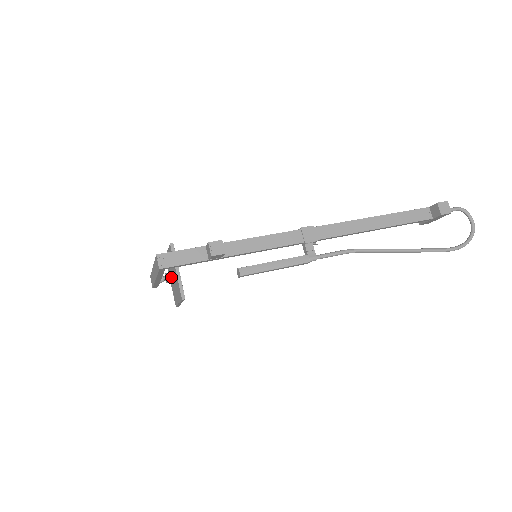
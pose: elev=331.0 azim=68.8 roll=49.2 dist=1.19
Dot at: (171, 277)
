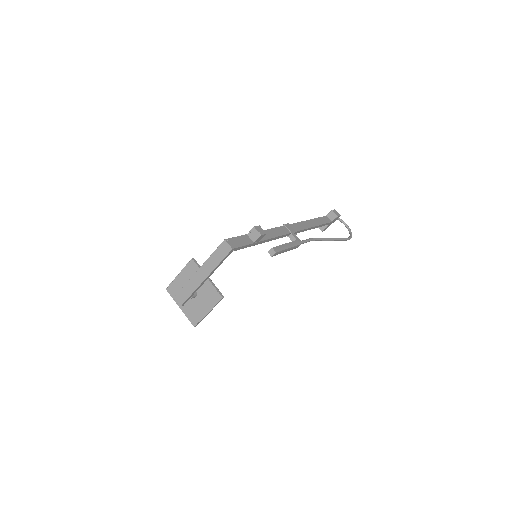
Dot at: occluded
